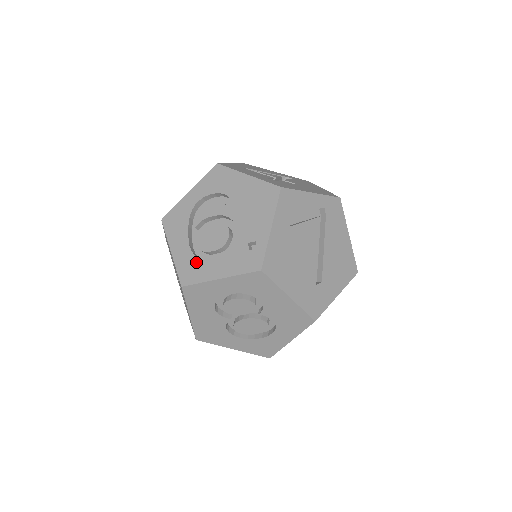
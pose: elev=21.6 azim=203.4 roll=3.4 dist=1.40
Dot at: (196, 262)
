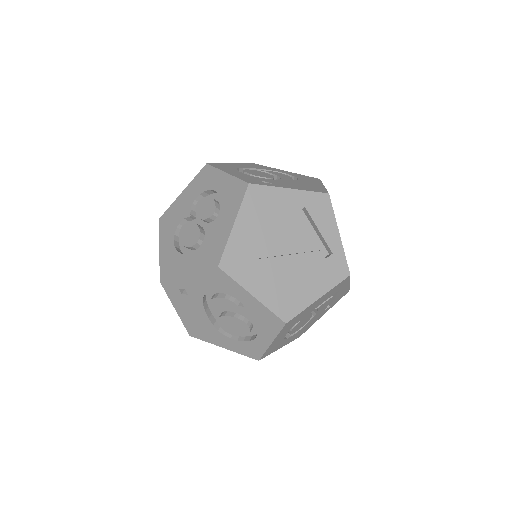
Dot at: (232, 168)
